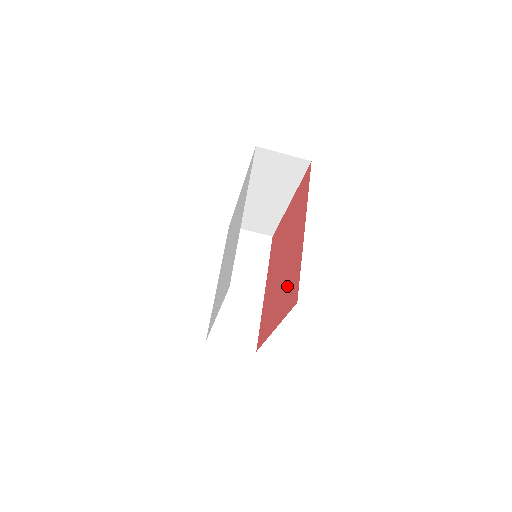
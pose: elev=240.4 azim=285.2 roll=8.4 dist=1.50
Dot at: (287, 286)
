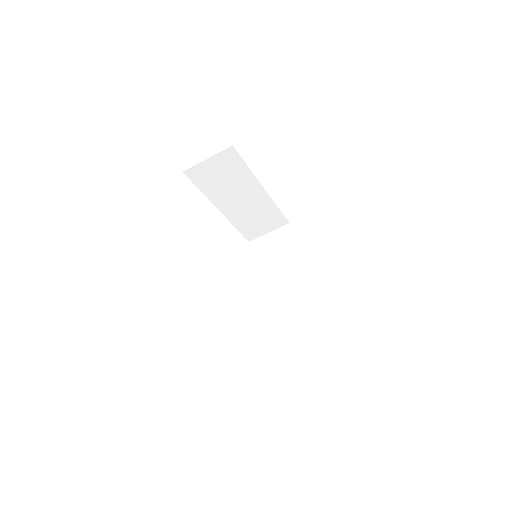
Dot at: occluded
